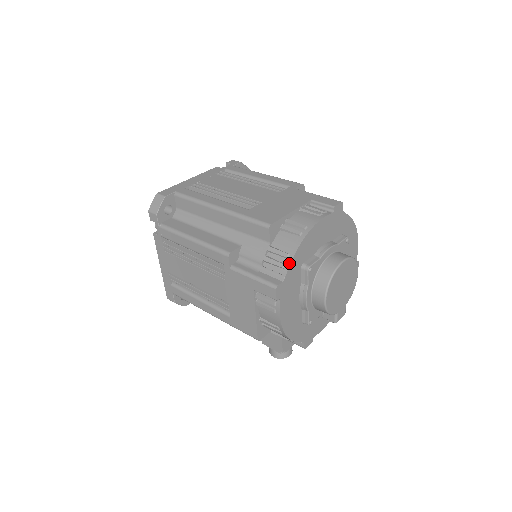
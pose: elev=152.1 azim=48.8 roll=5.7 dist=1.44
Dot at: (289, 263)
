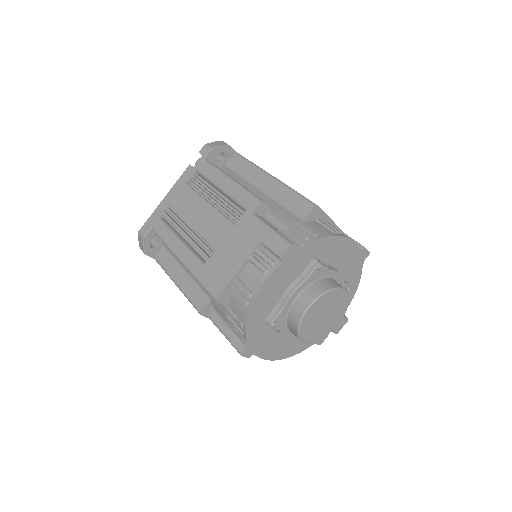
Dot at: (245, 332)
